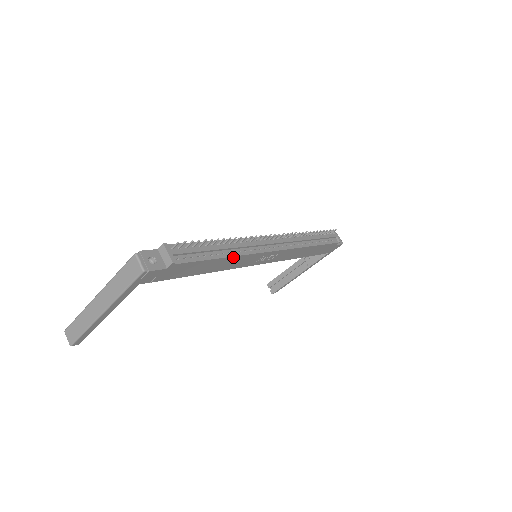
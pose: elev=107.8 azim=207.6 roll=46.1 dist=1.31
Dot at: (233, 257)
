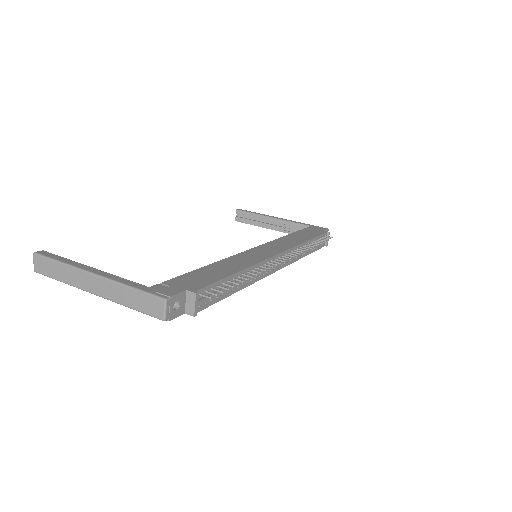
Dot at: (242, 287)
